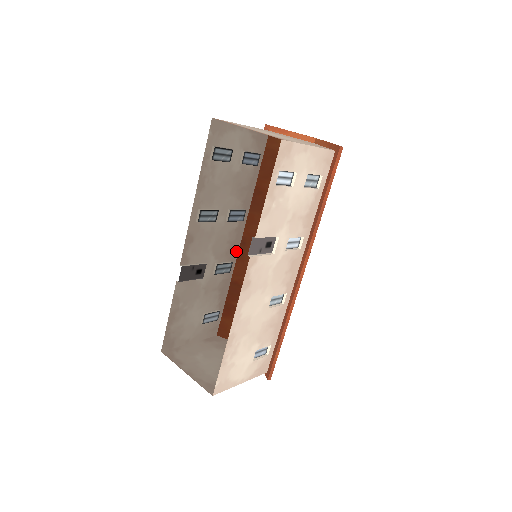
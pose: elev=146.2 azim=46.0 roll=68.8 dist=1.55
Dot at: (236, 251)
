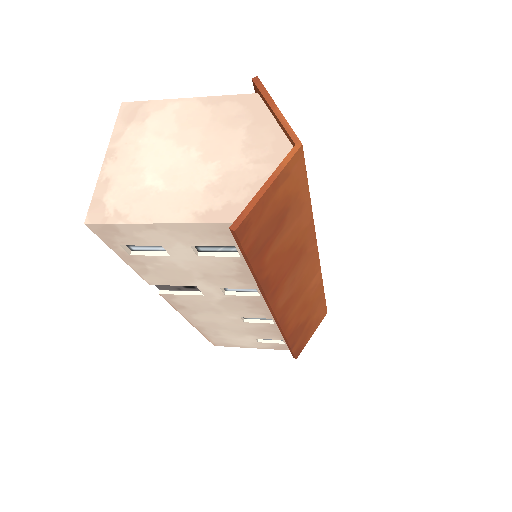
Dot at: occluded
